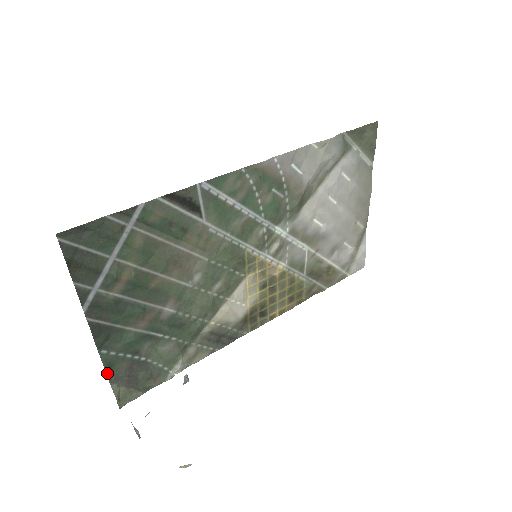
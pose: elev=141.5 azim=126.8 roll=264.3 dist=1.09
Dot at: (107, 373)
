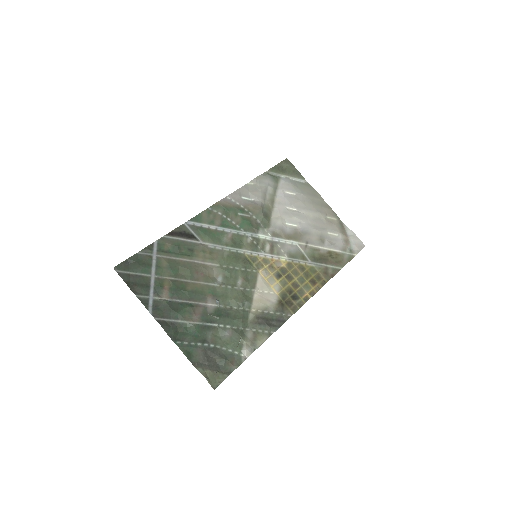
Dot at: (189, 360)
